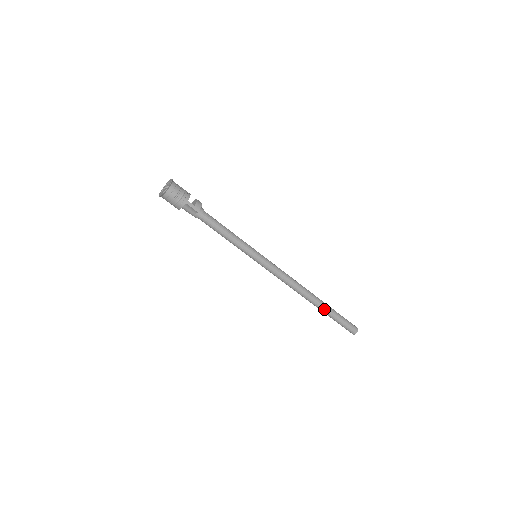
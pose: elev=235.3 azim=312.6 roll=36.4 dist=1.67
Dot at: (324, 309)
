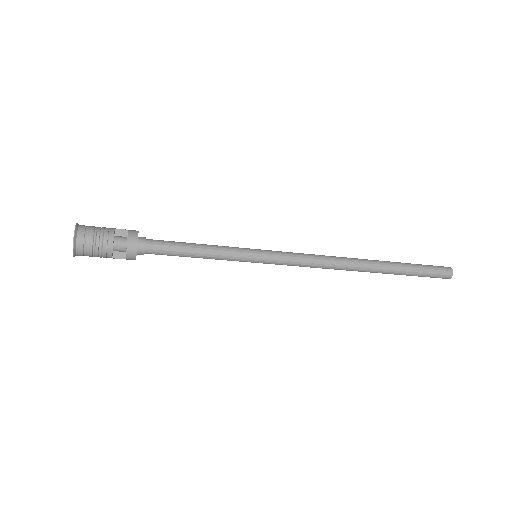
Dot at: (385, 273)
